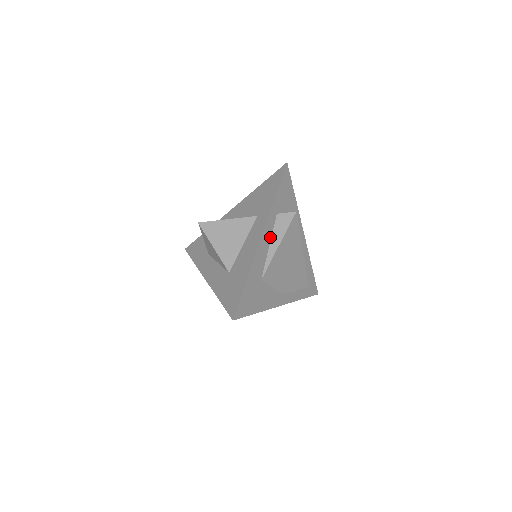
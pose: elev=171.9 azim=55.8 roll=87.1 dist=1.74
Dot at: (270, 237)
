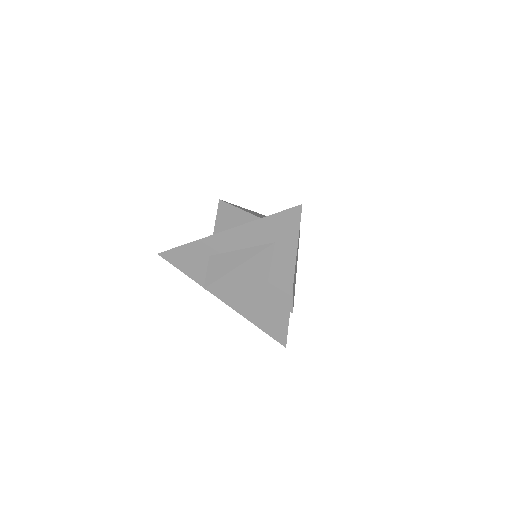
Dot at: occluded
